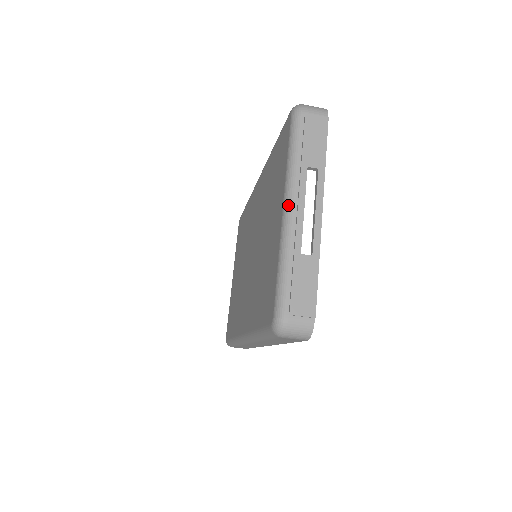
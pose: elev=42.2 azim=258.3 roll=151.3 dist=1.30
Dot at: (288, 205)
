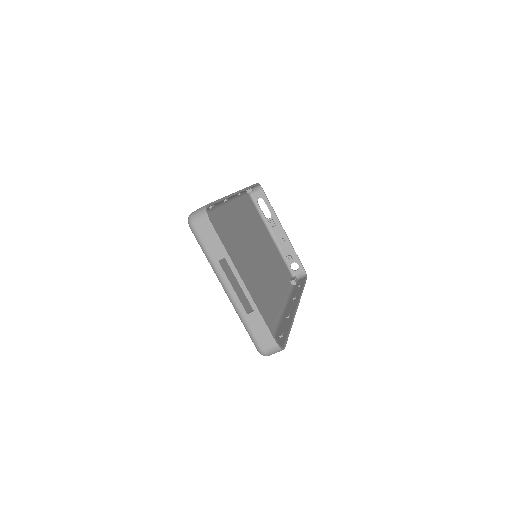
Dot at: (224, 289)
